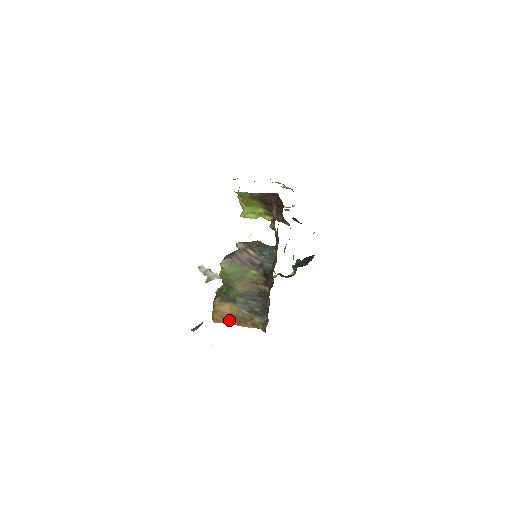
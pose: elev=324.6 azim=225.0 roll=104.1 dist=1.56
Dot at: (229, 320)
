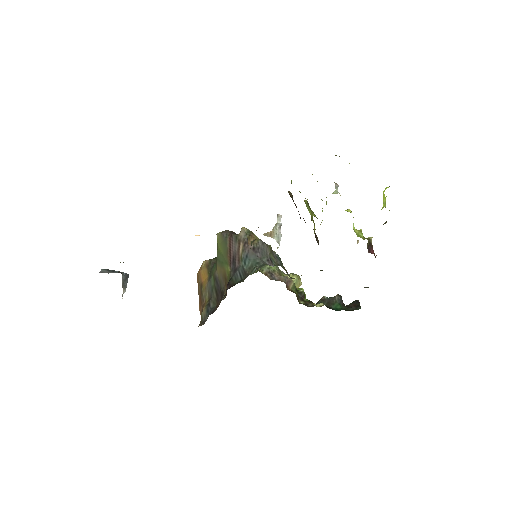
Dot at: (199, 288)
